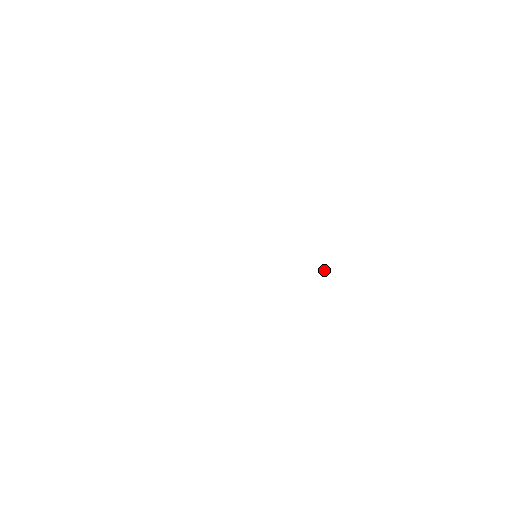
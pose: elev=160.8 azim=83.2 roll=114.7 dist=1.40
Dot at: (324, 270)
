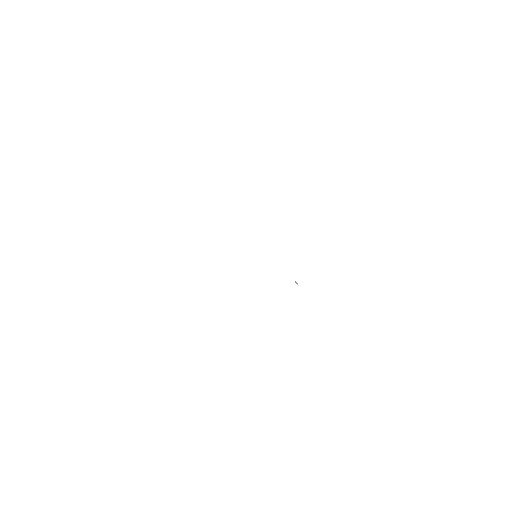
Dot at: (296, 283)
